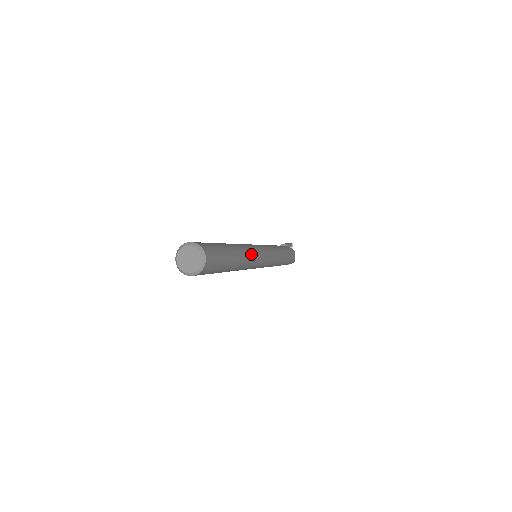
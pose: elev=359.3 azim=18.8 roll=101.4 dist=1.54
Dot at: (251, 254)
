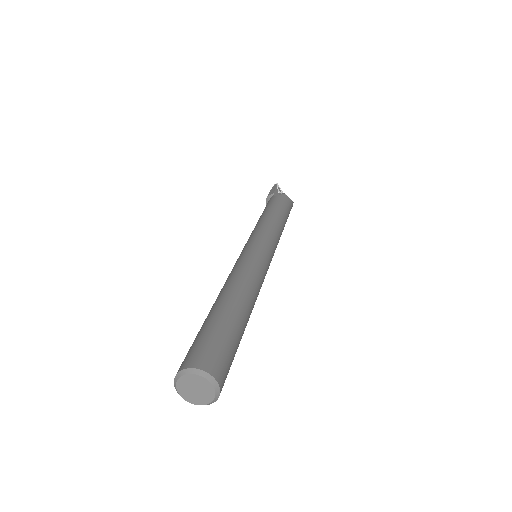
Dot at: (251, 276)
